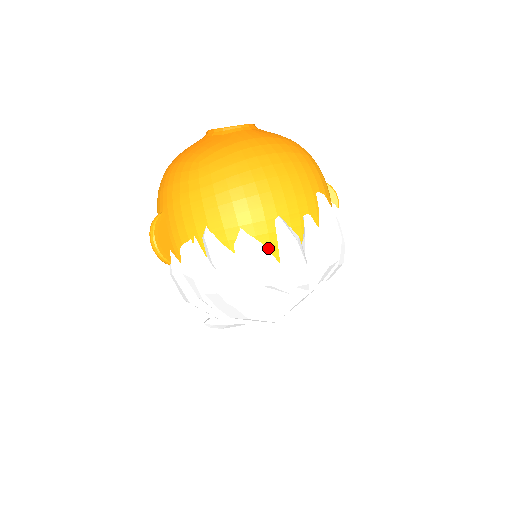
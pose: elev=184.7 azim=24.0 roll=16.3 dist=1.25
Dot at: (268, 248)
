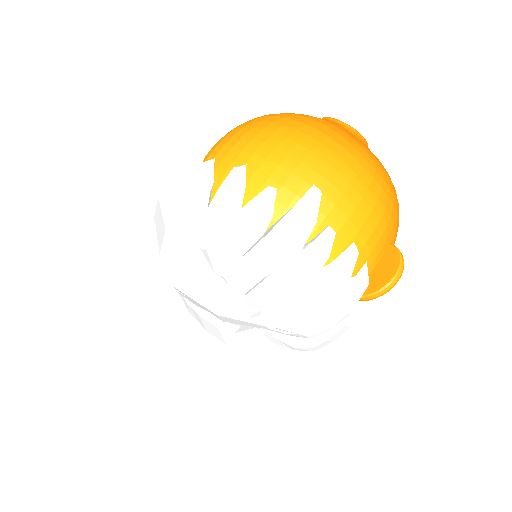
Dot at: (215, 190)
